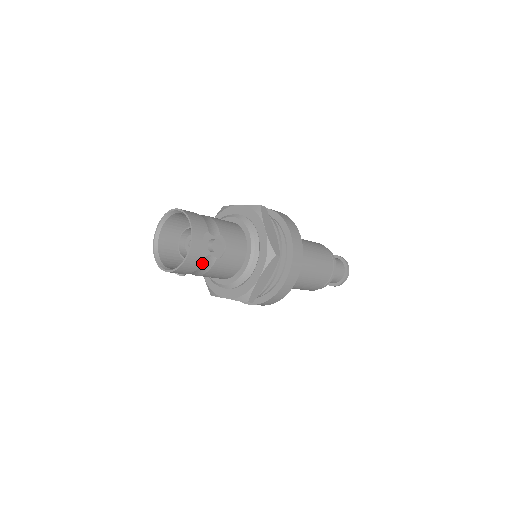
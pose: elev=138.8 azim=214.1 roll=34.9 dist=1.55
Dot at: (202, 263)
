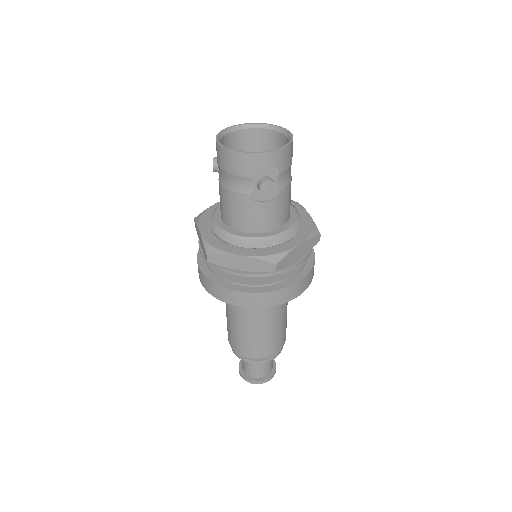
Dot at: (241, 177)
